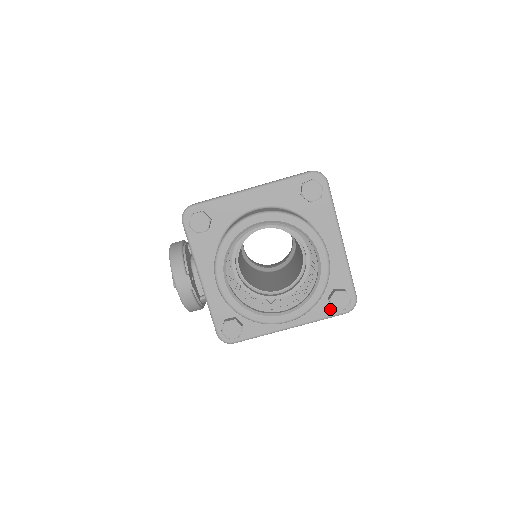
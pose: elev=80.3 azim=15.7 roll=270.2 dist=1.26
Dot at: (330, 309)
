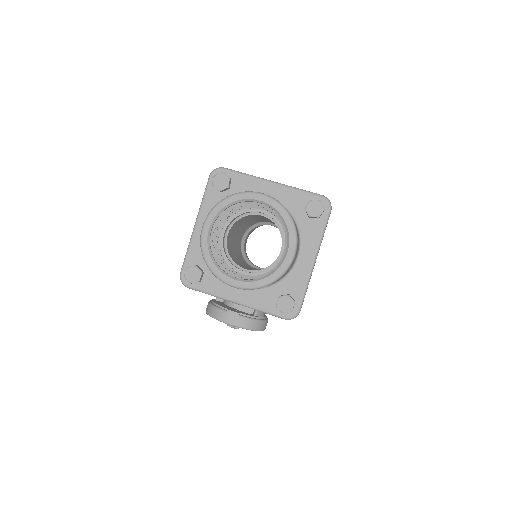
Dot at: (319, 221)
